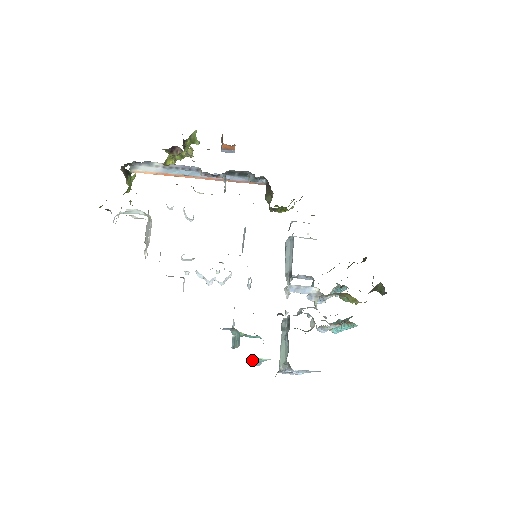
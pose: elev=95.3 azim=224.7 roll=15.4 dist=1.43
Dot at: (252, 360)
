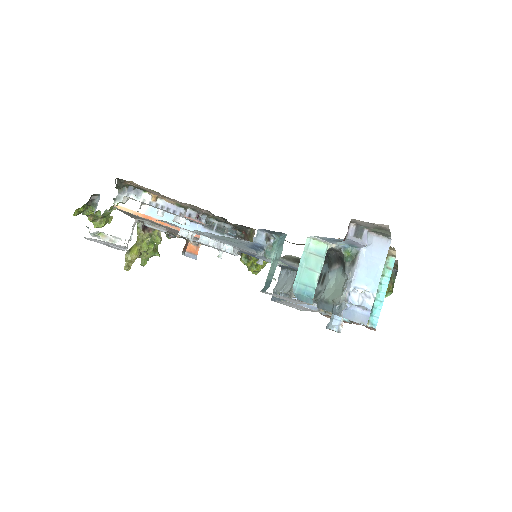
Dot at: (303, 279)
